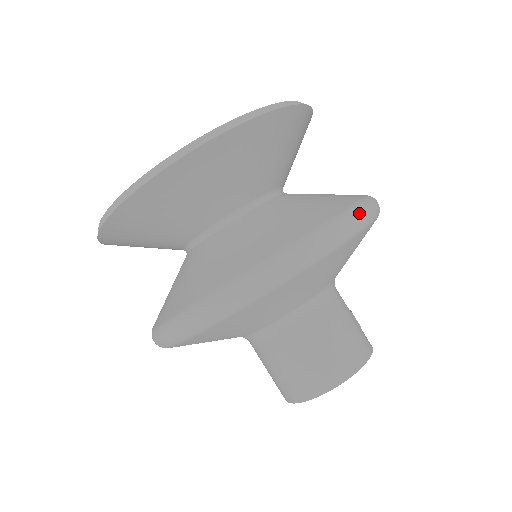
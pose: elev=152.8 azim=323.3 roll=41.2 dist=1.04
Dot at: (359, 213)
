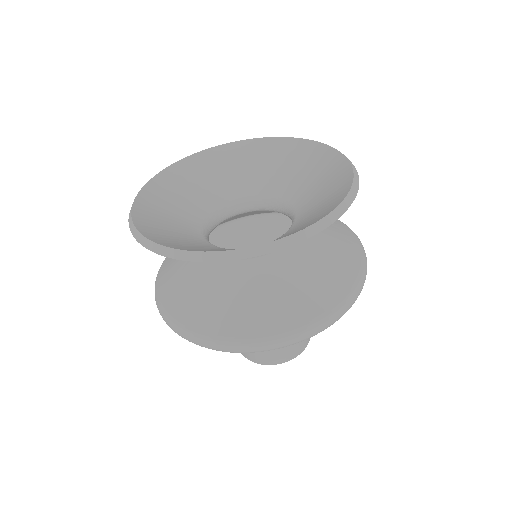
Dot at: (353, 300)
